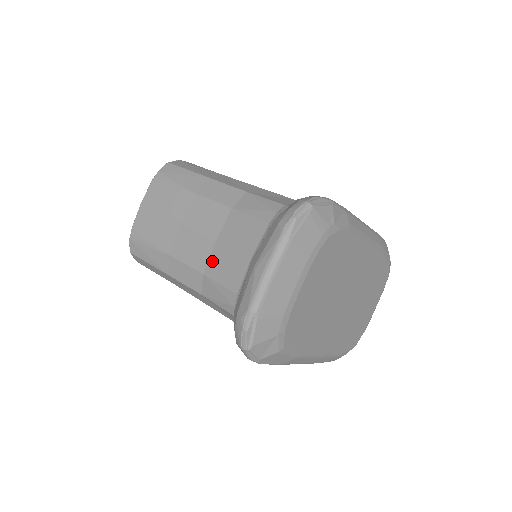
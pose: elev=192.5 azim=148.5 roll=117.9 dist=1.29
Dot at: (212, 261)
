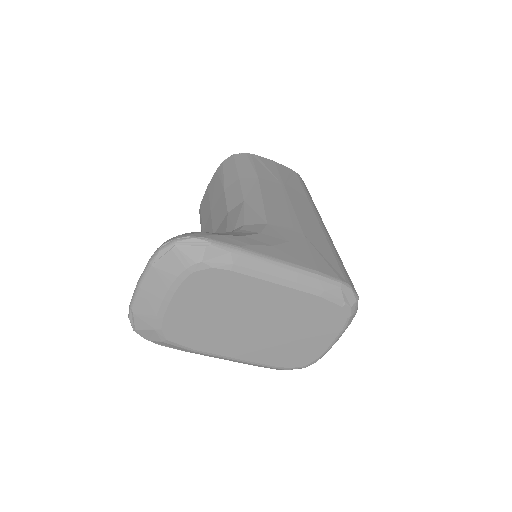
Dot at: occluded
